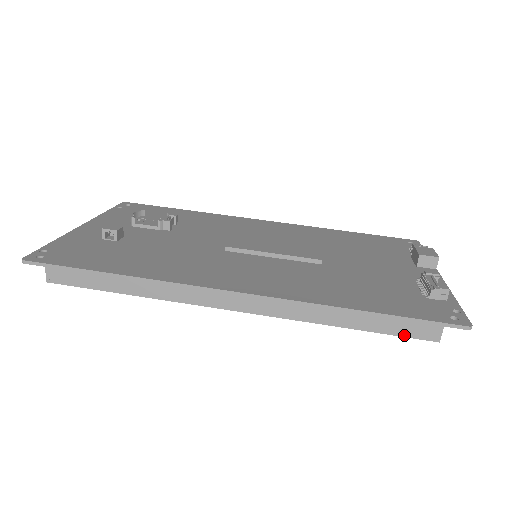
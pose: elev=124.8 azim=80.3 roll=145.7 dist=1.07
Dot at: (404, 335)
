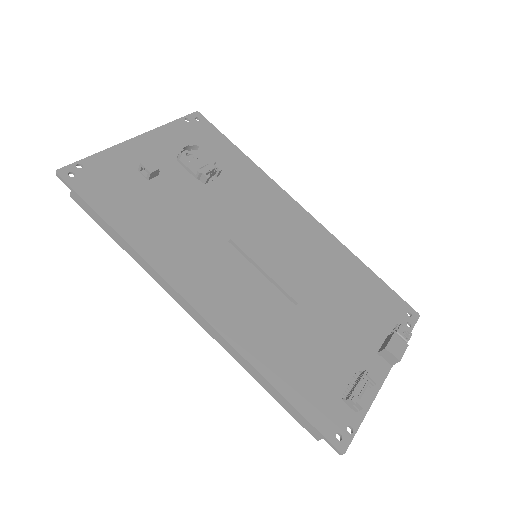
Dot at: (296, 418)
